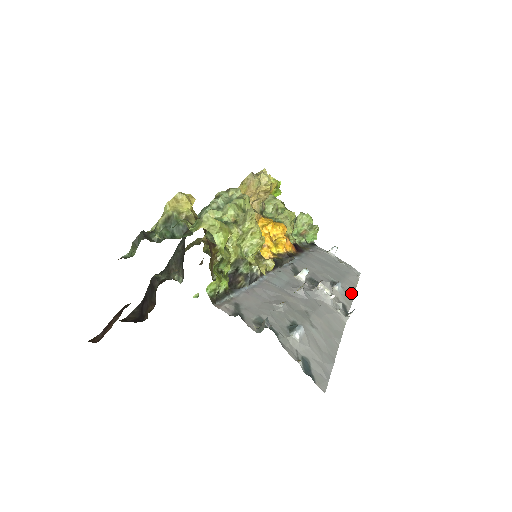
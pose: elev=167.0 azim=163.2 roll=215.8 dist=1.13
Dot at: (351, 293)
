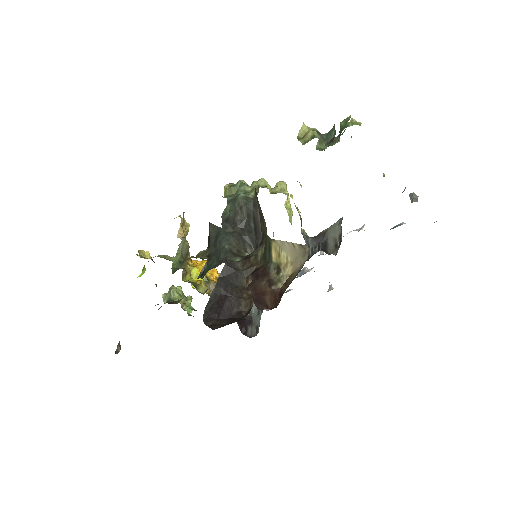
Dot at: occluded
